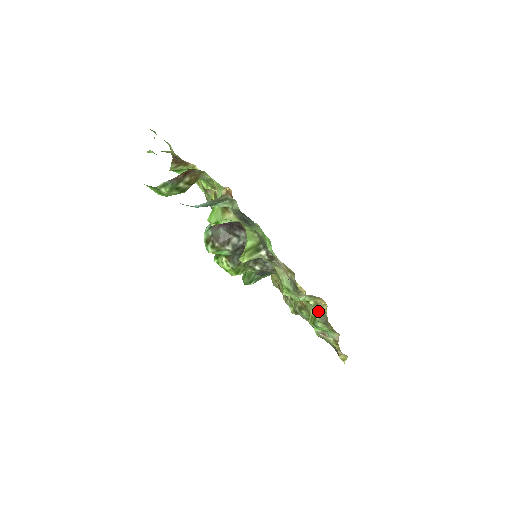
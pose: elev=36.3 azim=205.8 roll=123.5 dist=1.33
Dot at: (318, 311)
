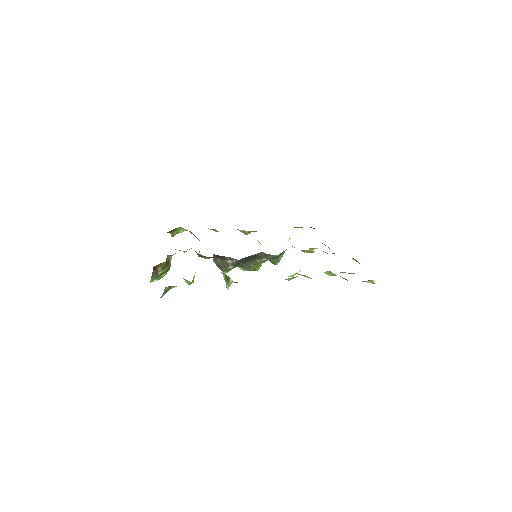
Dot at: occluded
